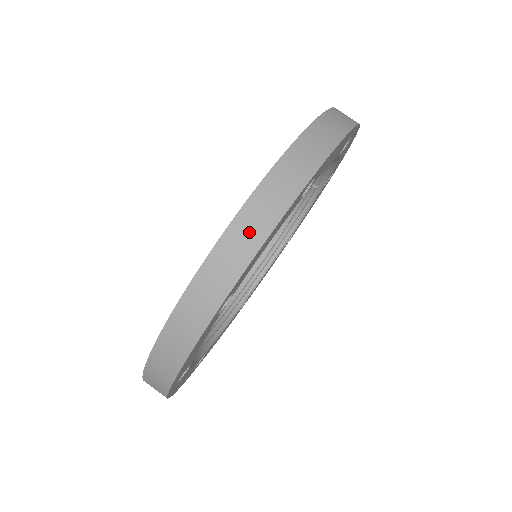
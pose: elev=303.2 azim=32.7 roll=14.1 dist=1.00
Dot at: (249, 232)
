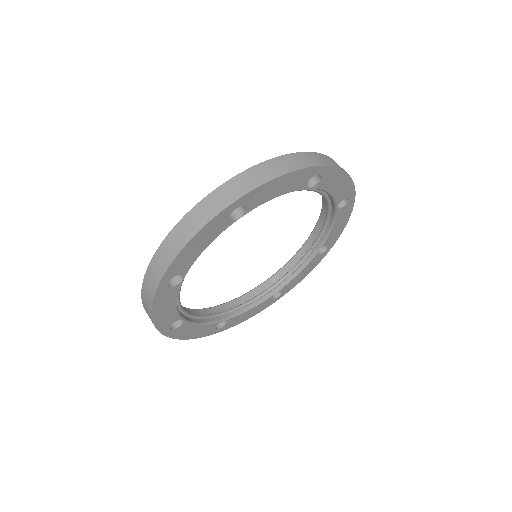
Dot at: (273, 169)
